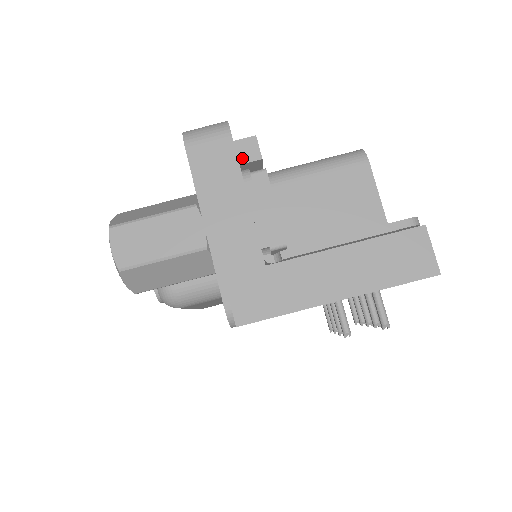
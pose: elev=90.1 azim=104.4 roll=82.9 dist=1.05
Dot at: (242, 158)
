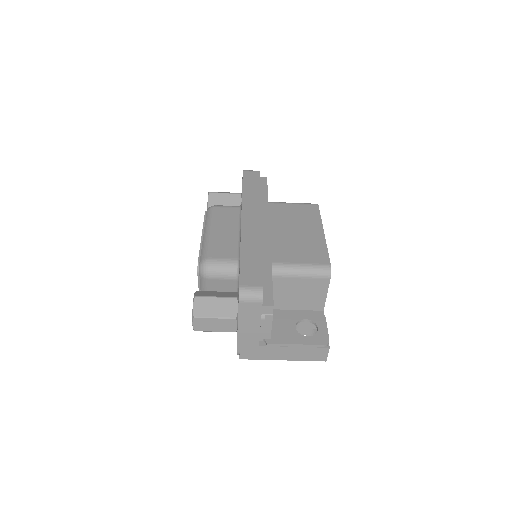
Dot at: (264, 312)
